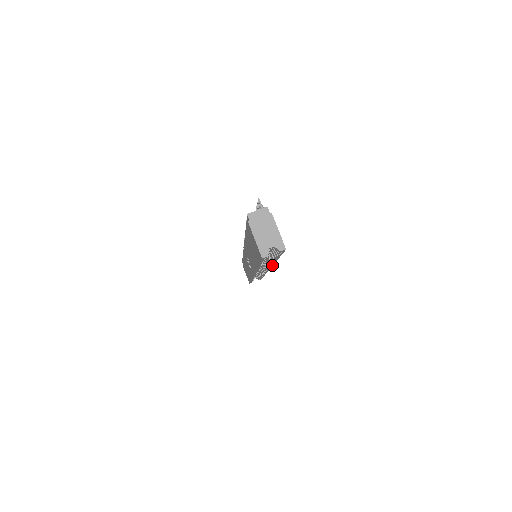
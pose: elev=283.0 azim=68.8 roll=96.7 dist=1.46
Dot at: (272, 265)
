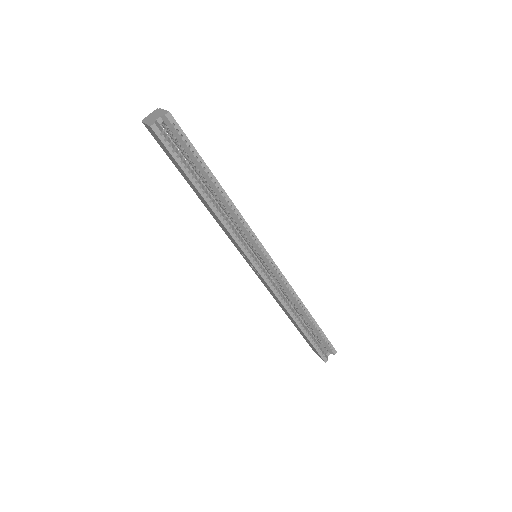
Dot at: (246, 224)
